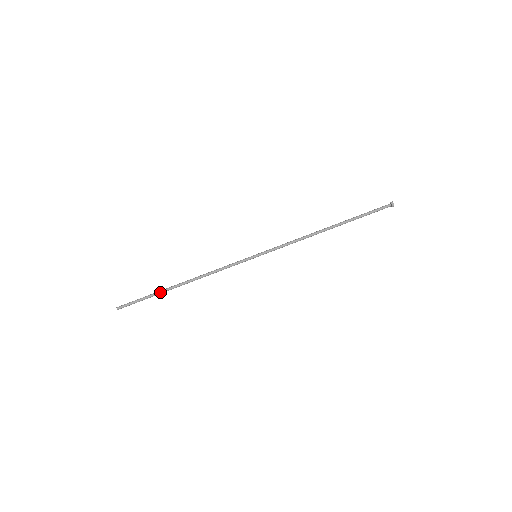
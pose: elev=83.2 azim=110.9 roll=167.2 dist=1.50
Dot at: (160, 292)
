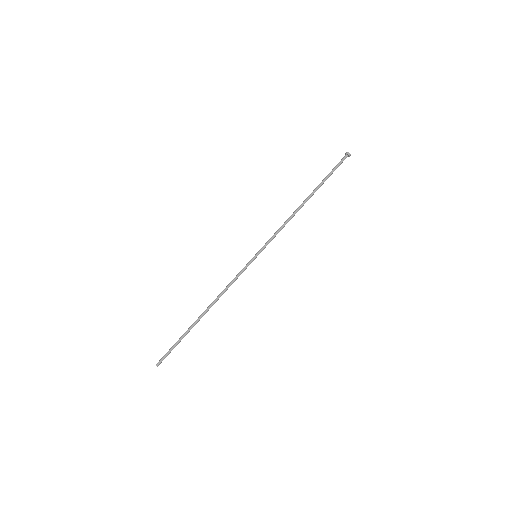
Dot at: (188, 331)
